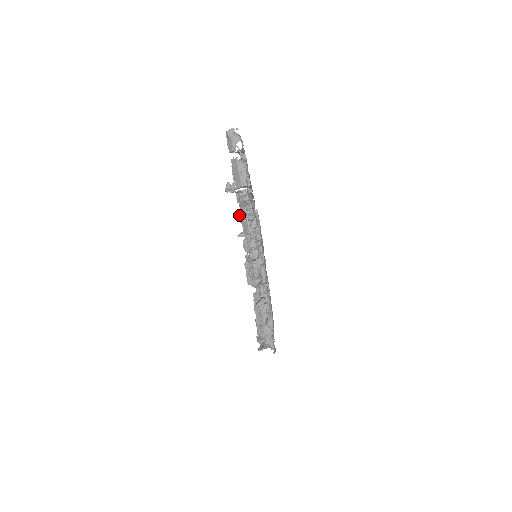
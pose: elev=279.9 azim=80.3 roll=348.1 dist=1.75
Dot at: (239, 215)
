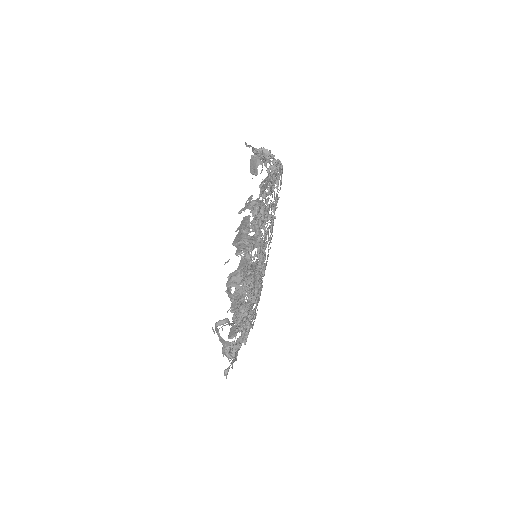
Dot at: occluded
